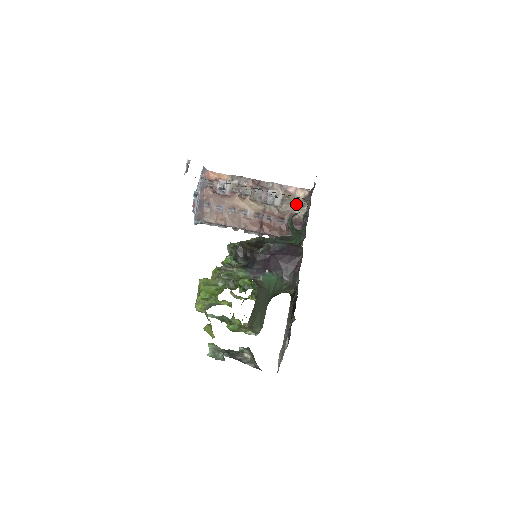
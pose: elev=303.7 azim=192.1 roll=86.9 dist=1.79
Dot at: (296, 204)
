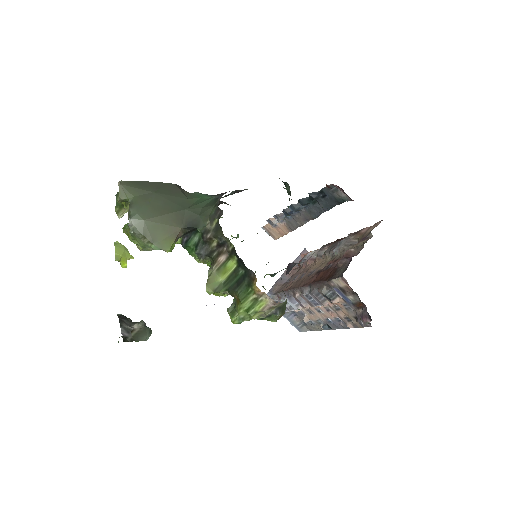
Dot at: (361, 241)
